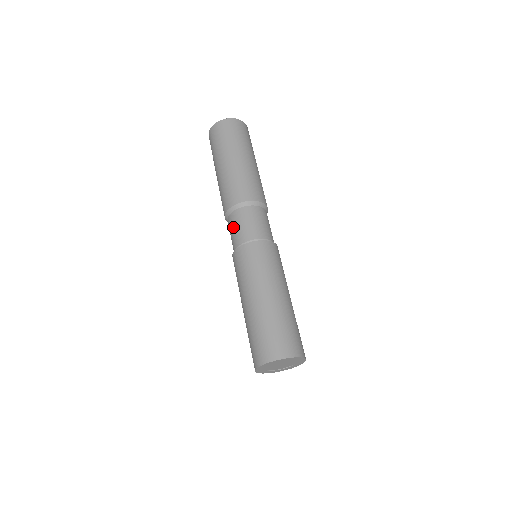
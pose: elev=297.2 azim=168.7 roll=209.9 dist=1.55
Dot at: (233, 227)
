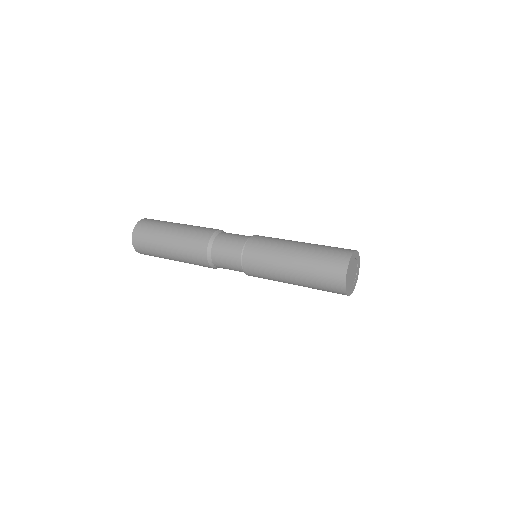
Dot at: (224, 247)
